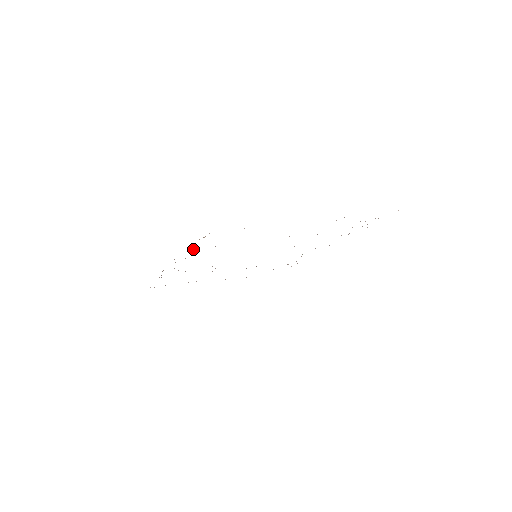
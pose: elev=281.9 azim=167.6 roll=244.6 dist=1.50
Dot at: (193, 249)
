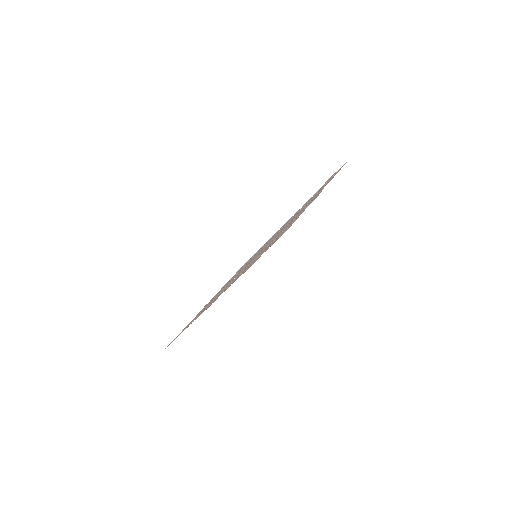
Dot at: (246, 269)
